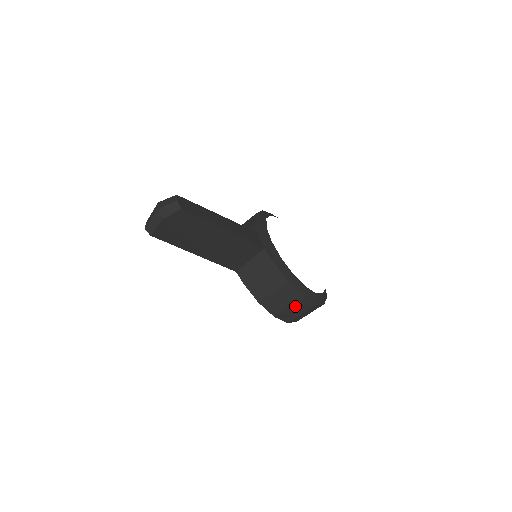
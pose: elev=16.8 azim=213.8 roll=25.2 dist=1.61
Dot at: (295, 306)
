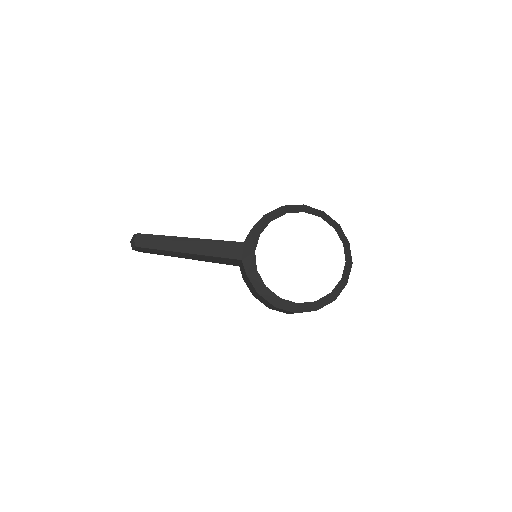
Dot at: (277, 309)
